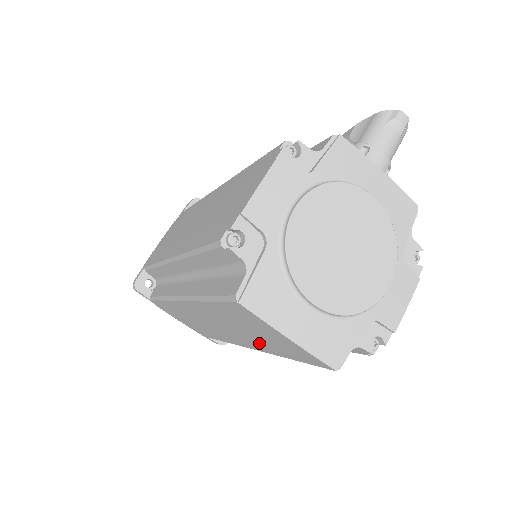
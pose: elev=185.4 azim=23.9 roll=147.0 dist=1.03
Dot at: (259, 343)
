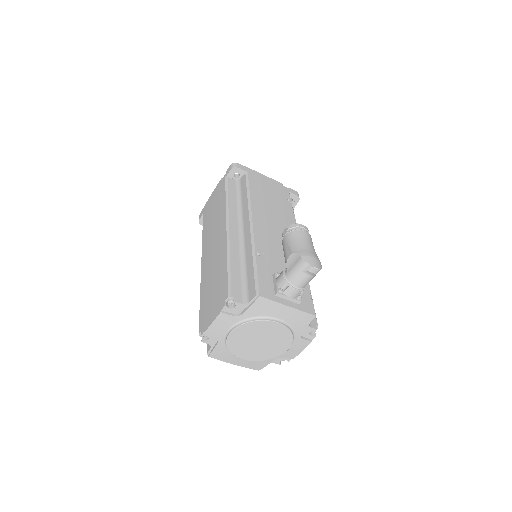
Dot at: occluded
